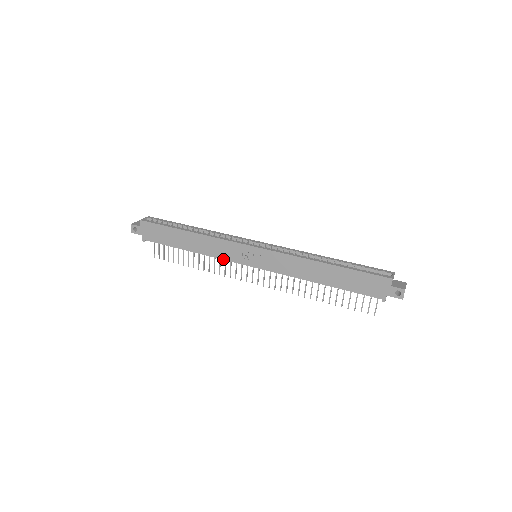
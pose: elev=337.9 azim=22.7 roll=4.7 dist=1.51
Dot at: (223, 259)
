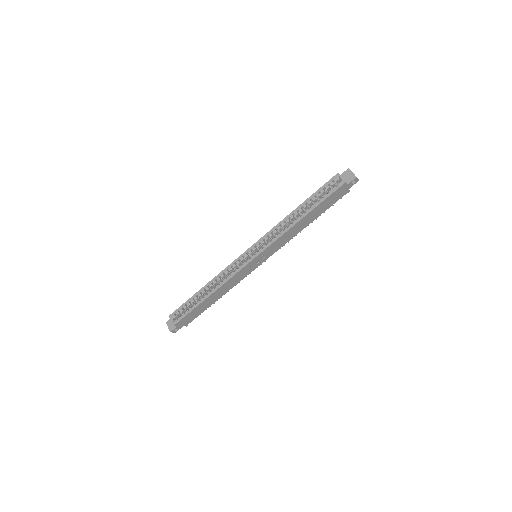
Dot at: (242, 279)
